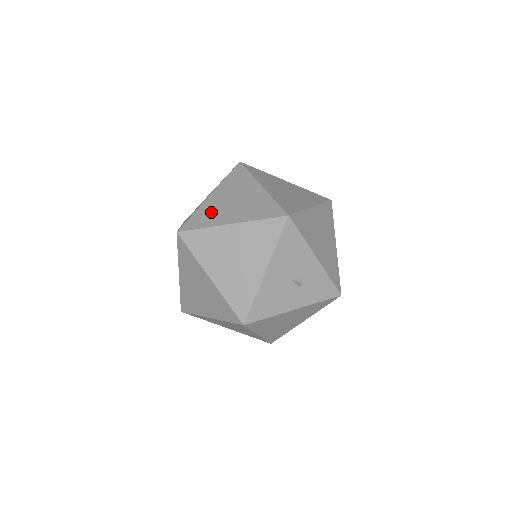
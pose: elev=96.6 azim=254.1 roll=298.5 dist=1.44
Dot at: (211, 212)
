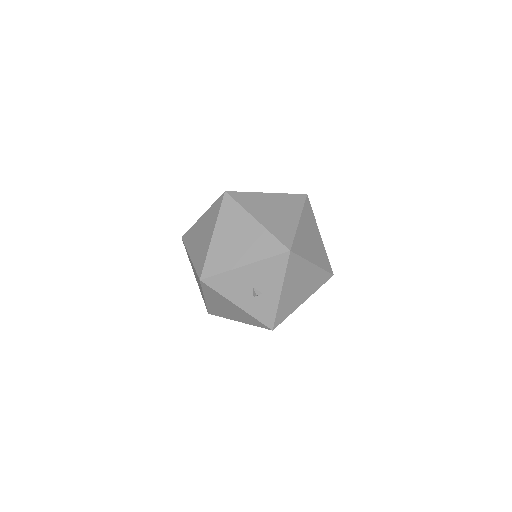
Dot at: (256, 202)
